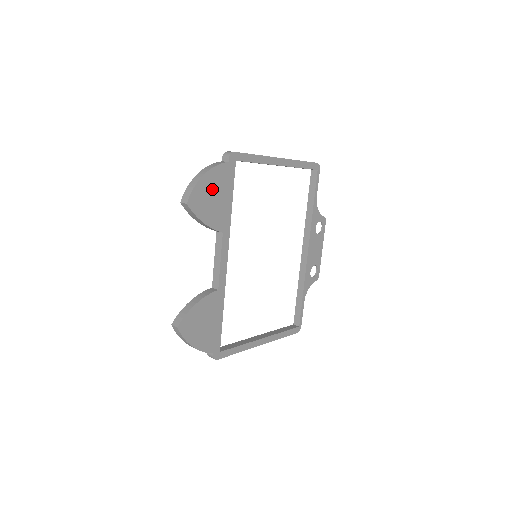
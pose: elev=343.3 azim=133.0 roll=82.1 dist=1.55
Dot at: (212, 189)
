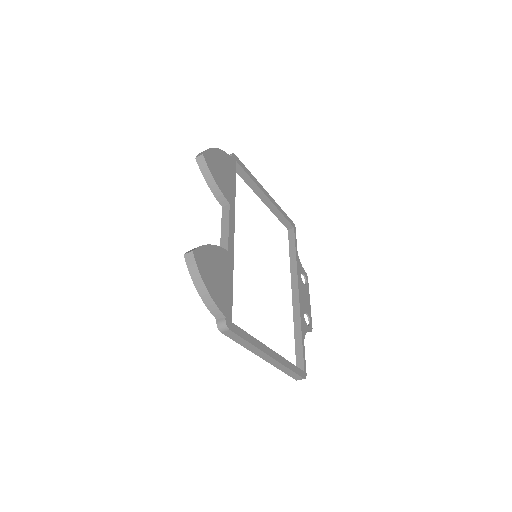
Dot at: (221, 163)
